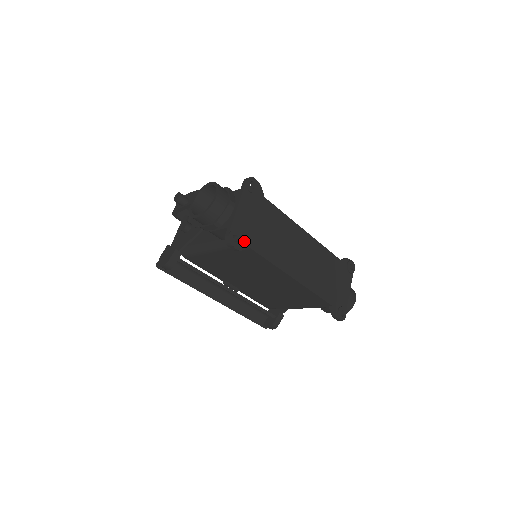
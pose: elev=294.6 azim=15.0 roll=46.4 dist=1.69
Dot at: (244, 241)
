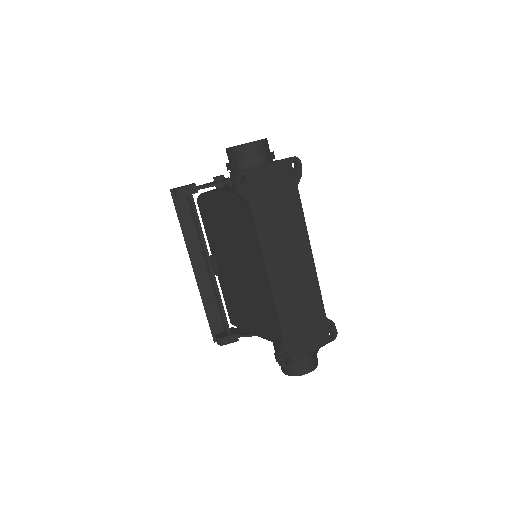
Dot at: (249, 192)
